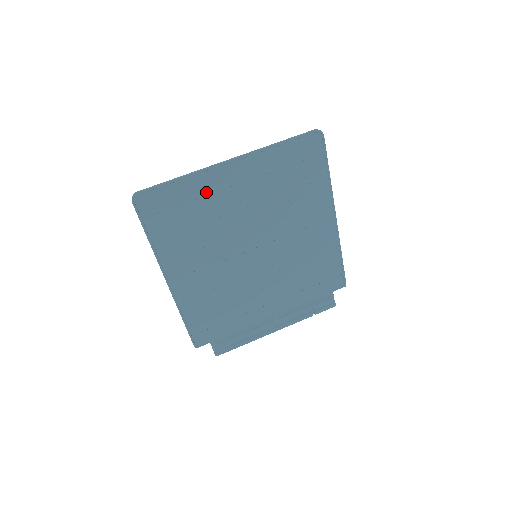
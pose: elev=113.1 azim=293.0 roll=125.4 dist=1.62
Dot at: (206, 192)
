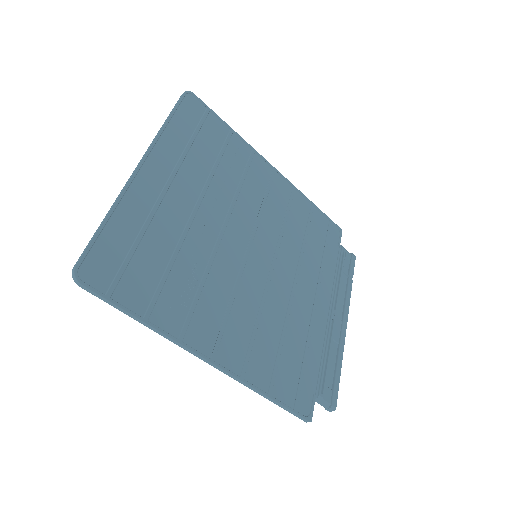
Dot at: (149, 214)
